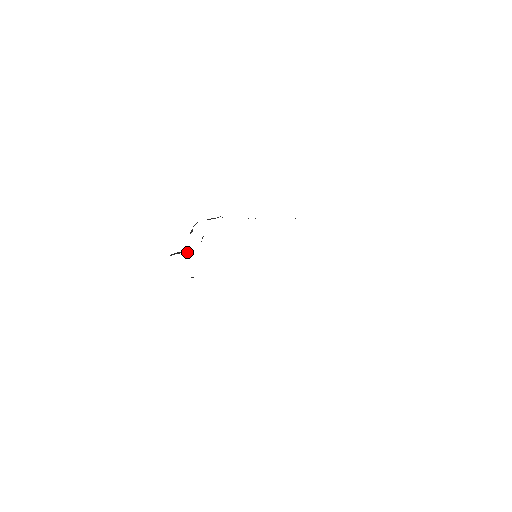
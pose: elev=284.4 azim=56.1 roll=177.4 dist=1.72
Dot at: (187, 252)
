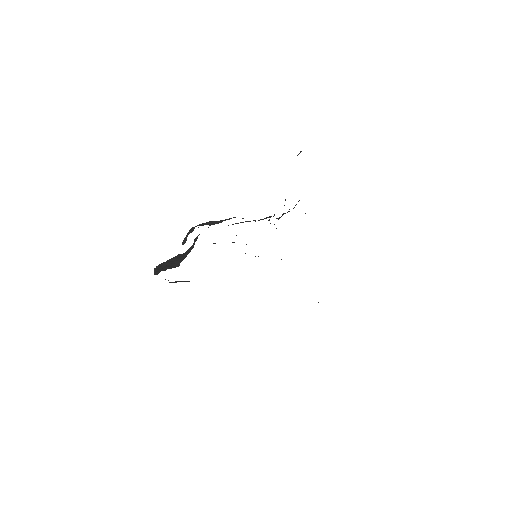
Dot at: (176, 264)
